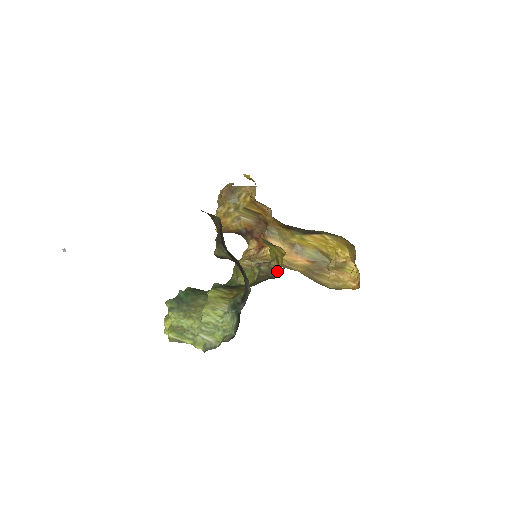
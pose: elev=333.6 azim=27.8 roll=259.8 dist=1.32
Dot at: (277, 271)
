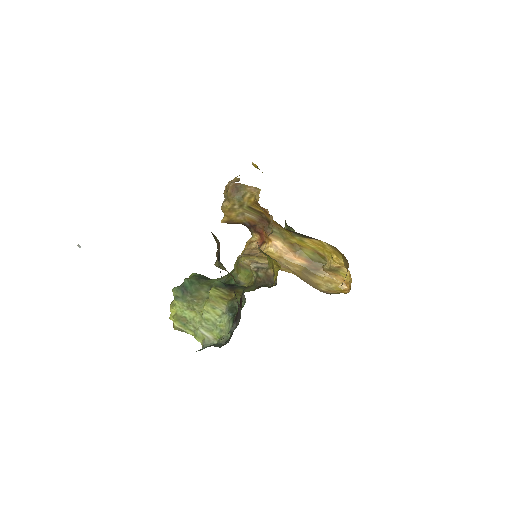
Dot at: (273, 279)
